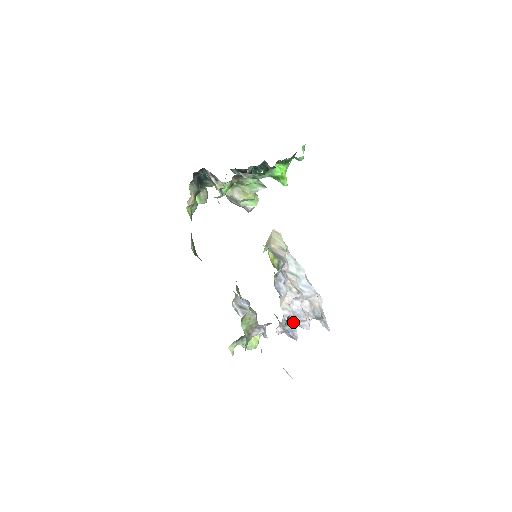
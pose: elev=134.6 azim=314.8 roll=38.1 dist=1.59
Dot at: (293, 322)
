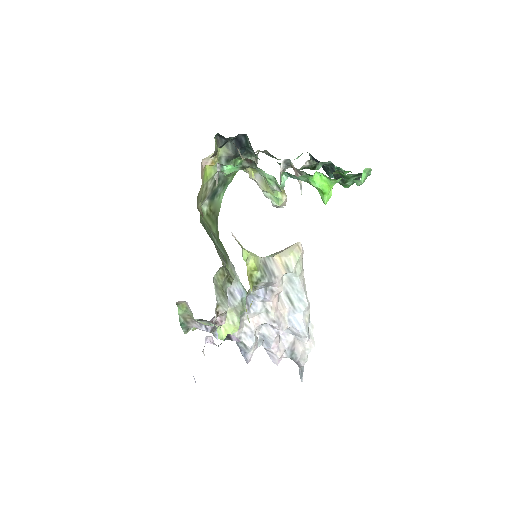
Dot at: (250, 344)
